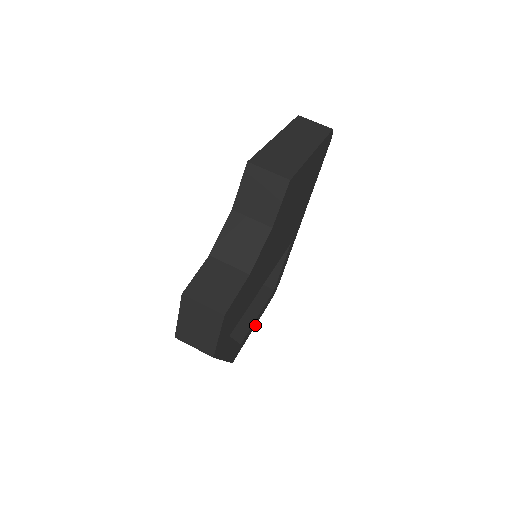
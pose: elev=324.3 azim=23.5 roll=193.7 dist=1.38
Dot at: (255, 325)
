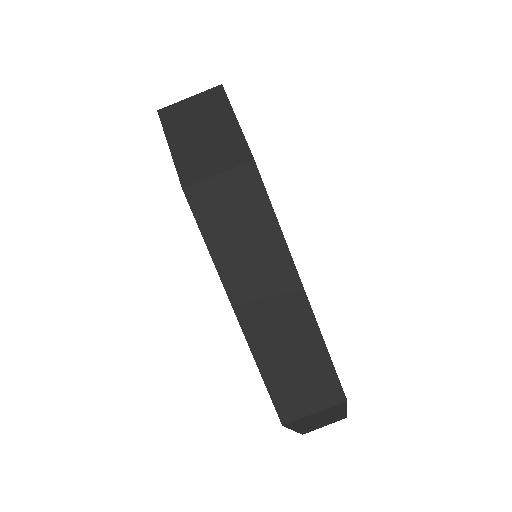
Dot at: (346, 411)
